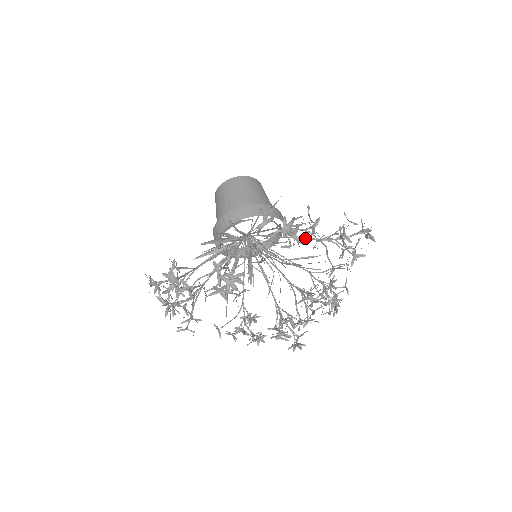
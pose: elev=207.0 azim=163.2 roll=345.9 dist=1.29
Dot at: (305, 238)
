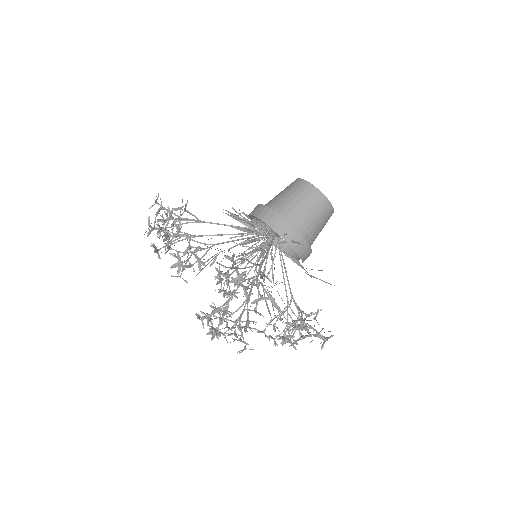
Dot at: occluded
